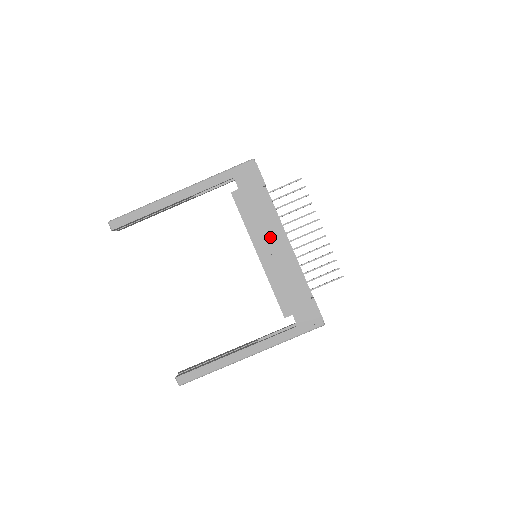
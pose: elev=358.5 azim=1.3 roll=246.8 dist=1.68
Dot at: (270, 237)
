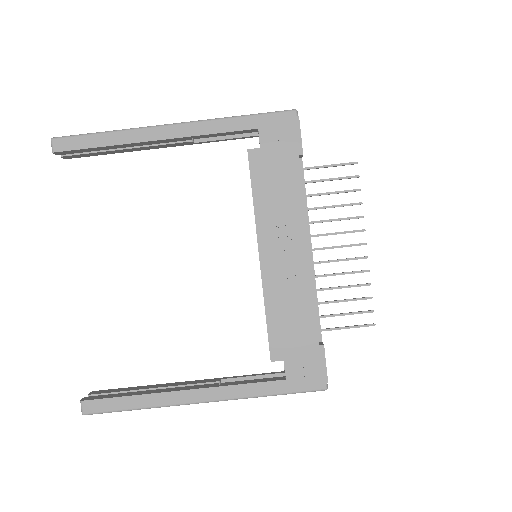
Dot at: (286, 234)
